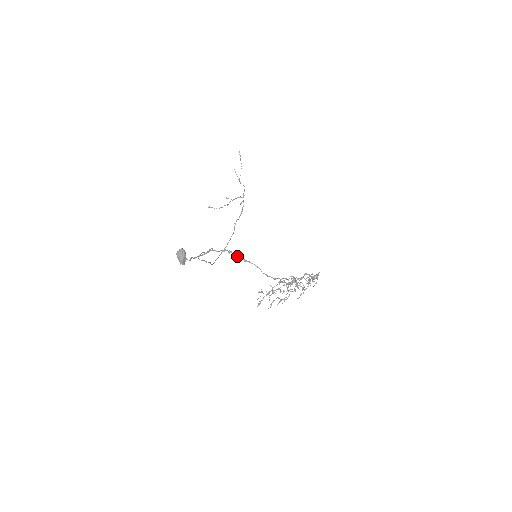
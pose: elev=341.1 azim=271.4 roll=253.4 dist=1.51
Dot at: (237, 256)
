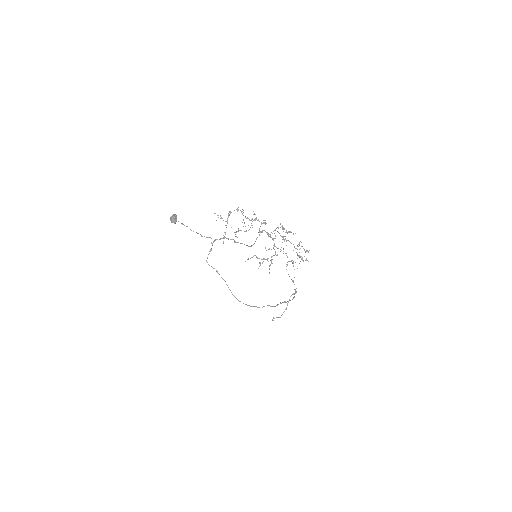
Dot at: (228, 238)
